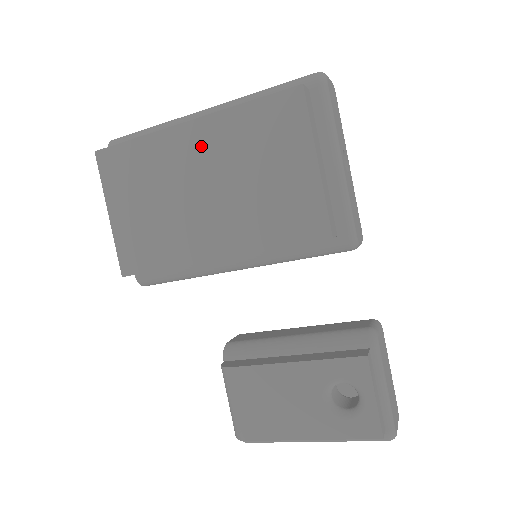
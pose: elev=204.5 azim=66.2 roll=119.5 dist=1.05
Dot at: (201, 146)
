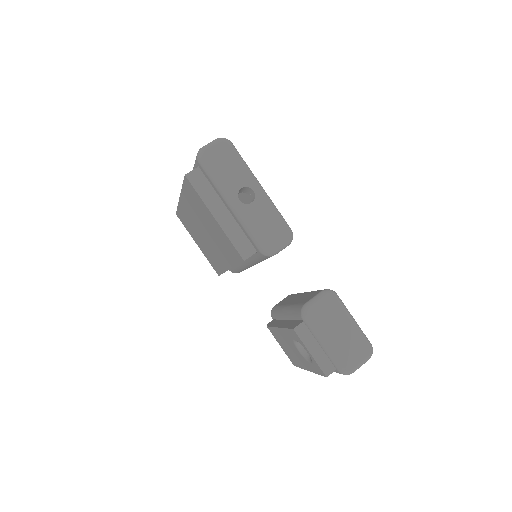
Dot at: (190, 211)
